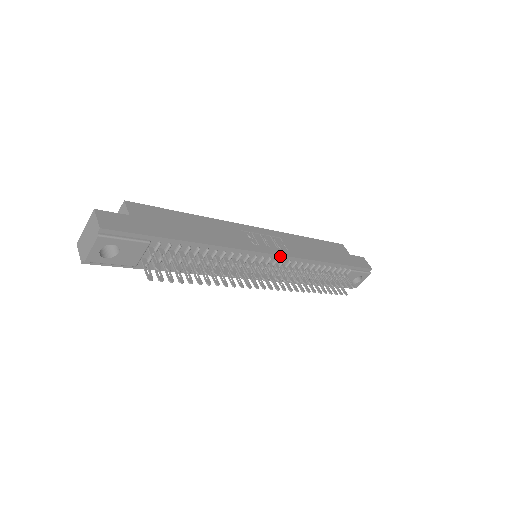
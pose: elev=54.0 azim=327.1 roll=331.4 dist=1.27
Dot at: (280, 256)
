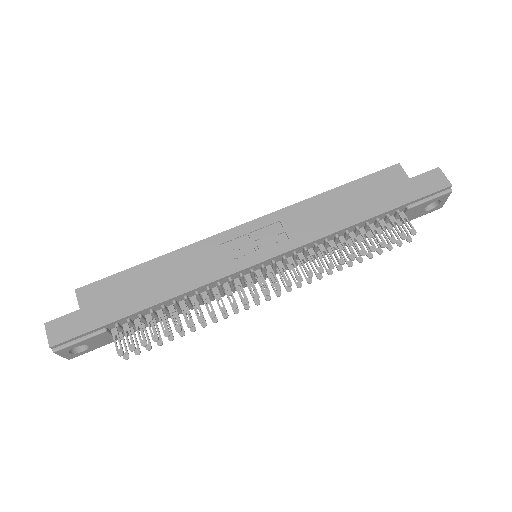
Dot at: (275, 257)
